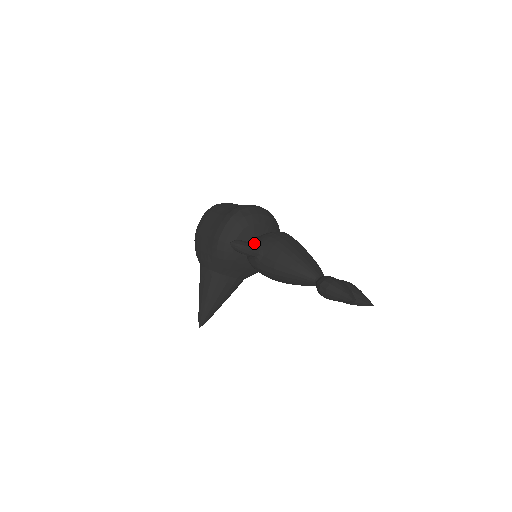
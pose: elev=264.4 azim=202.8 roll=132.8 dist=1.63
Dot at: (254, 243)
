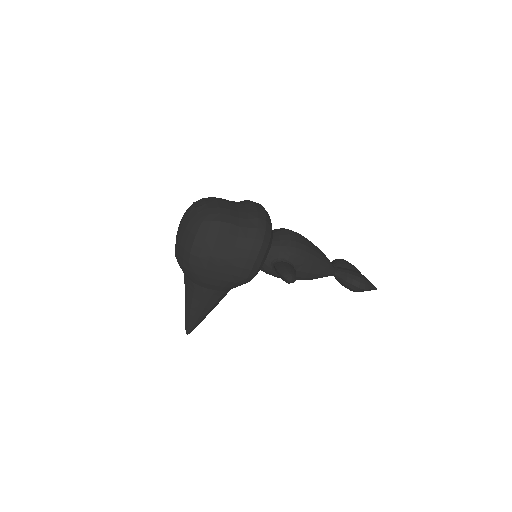
Dot at: (283, 259)
